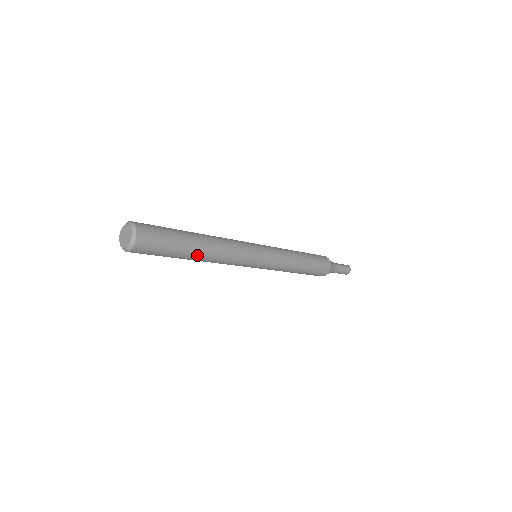
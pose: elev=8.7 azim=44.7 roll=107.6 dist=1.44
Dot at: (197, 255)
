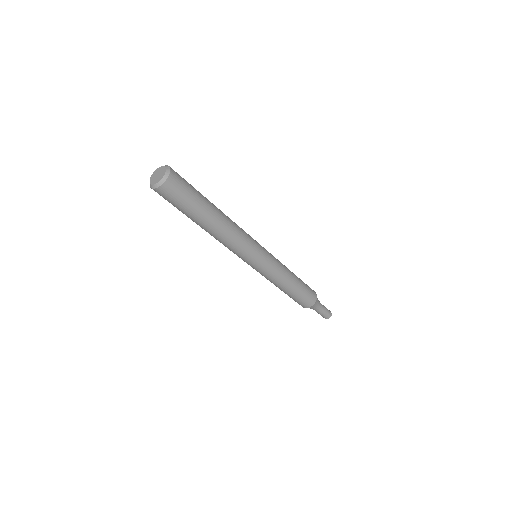
Dot at: (216, 214)
